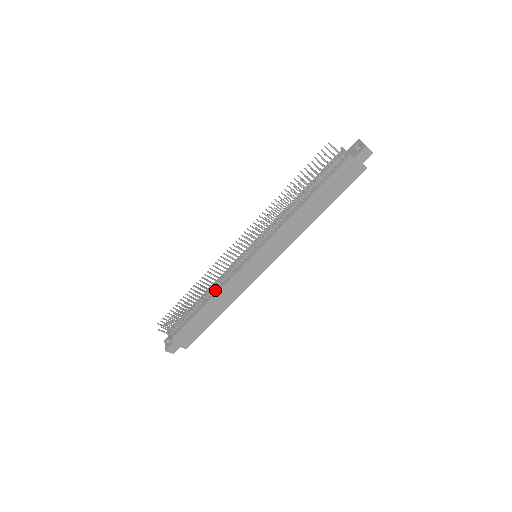
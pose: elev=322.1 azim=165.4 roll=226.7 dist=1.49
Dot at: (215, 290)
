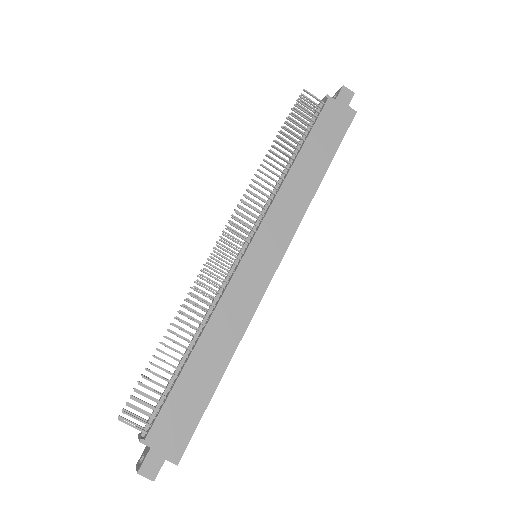
Dot at: (206, 321)
